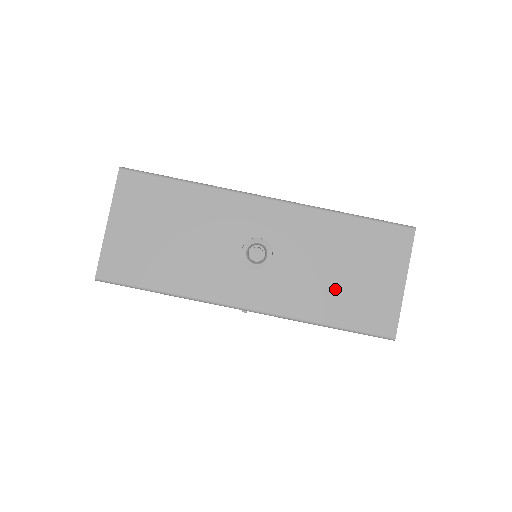
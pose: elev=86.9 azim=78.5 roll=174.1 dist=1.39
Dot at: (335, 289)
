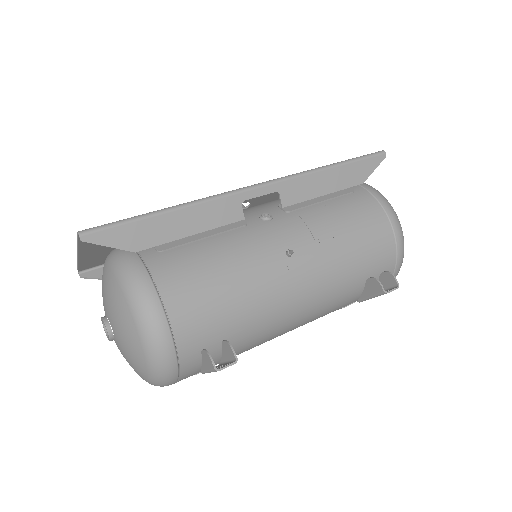
Dot at: occluded
